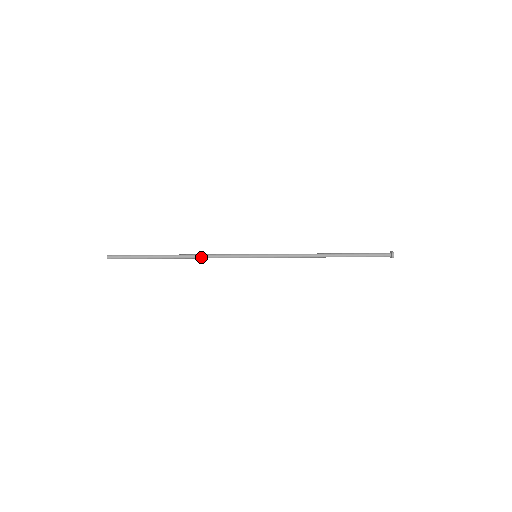
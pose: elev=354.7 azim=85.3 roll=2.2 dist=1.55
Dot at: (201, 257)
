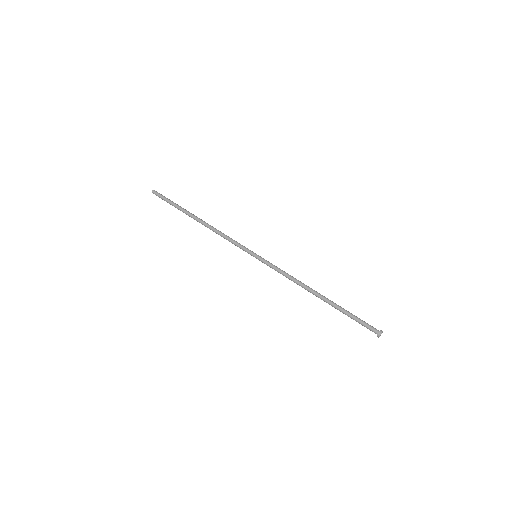
Dot at: (213, 231)
